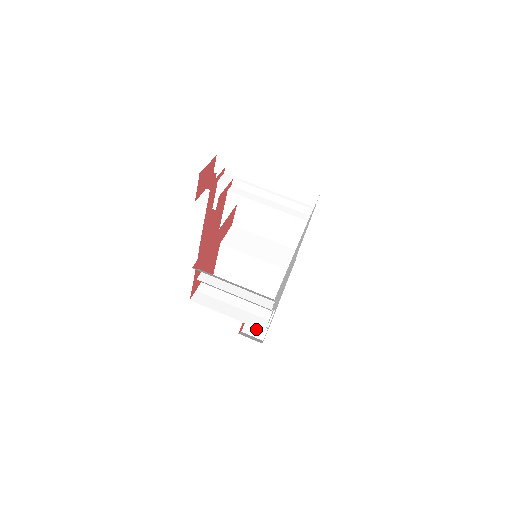
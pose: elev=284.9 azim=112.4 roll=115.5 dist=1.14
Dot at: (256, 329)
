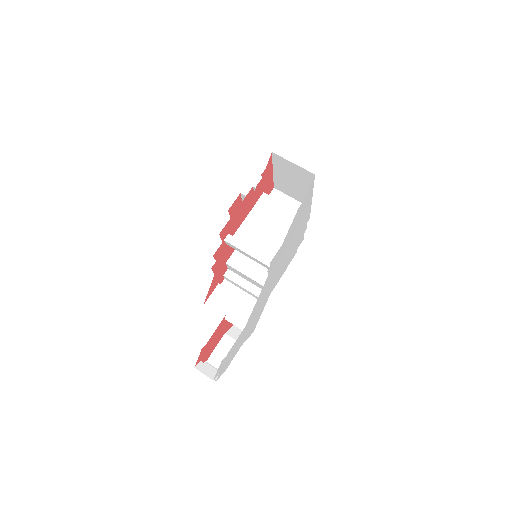
Dot at: (208, 370)
